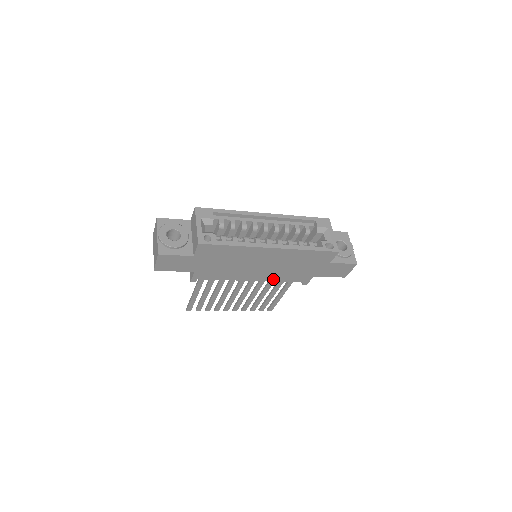
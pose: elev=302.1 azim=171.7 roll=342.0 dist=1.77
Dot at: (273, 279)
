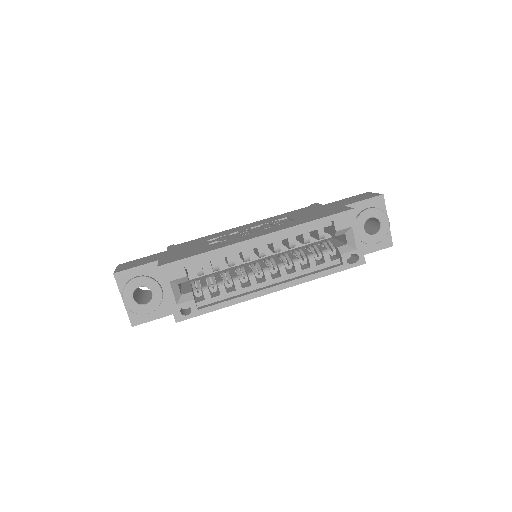
Dot at: occluded
